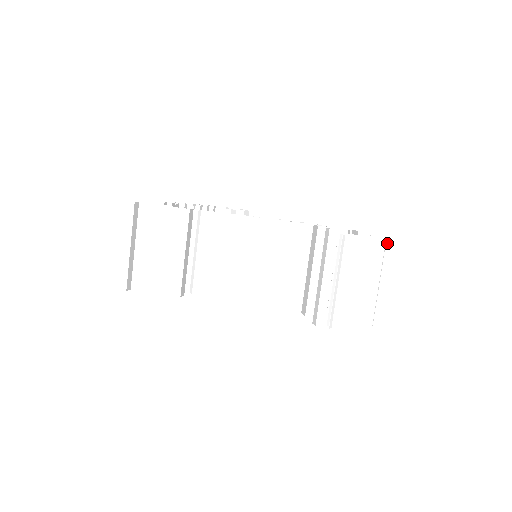
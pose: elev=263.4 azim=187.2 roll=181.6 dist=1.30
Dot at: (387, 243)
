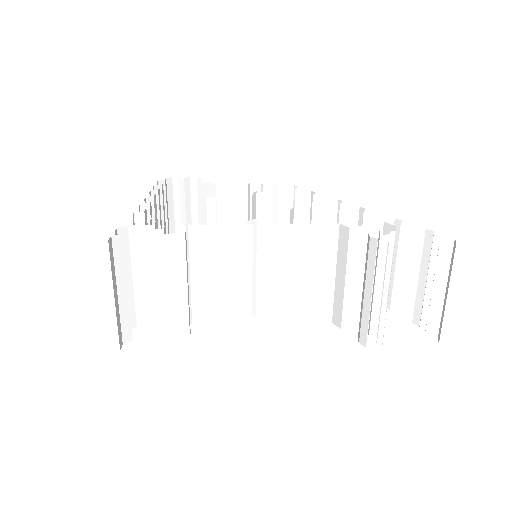
Dot at: (434, 239)
